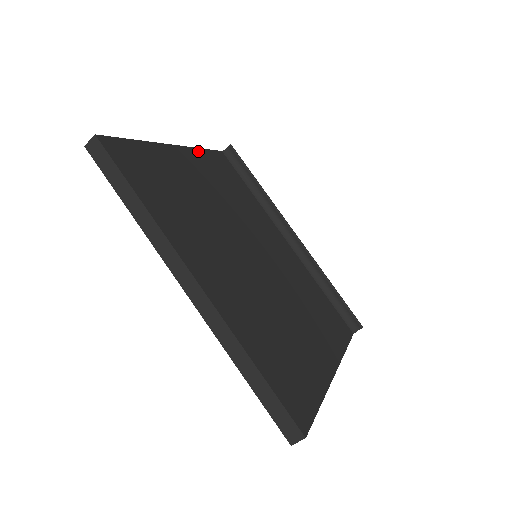
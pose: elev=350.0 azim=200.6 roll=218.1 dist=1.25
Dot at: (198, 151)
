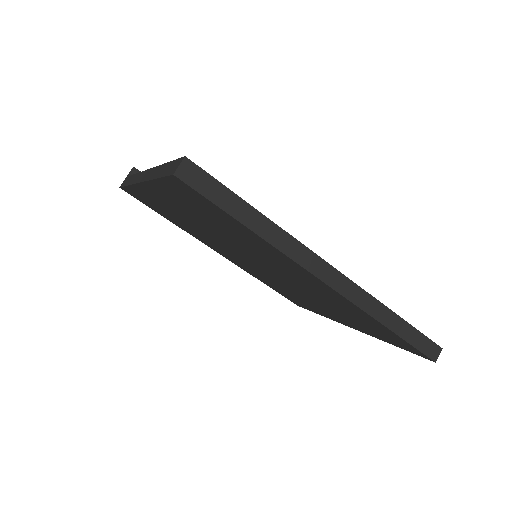
Dot at: occluded
